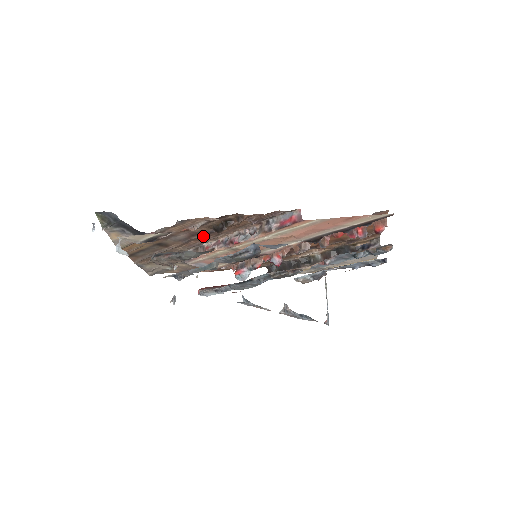
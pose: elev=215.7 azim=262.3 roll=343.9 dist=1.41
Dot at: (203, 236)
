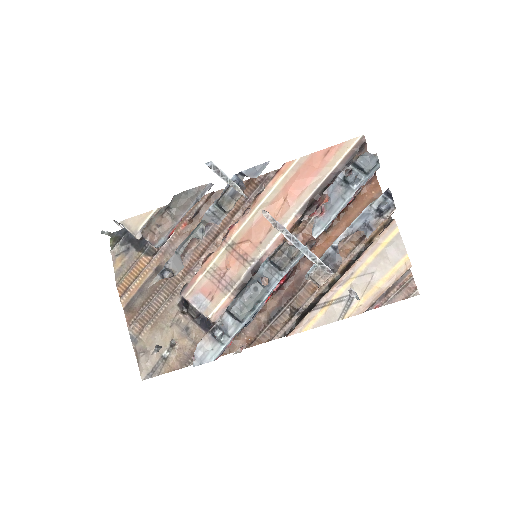
Dot at: (201, 241)
